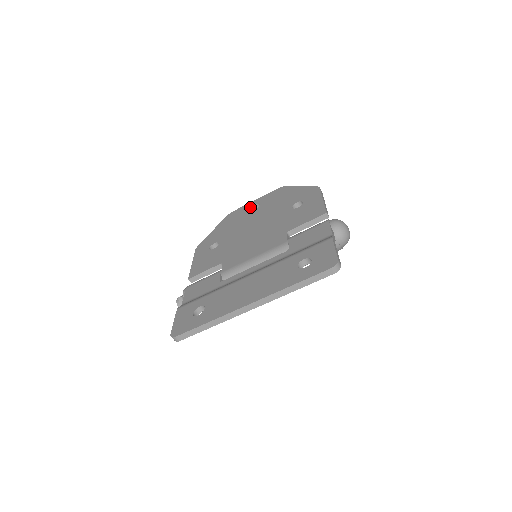
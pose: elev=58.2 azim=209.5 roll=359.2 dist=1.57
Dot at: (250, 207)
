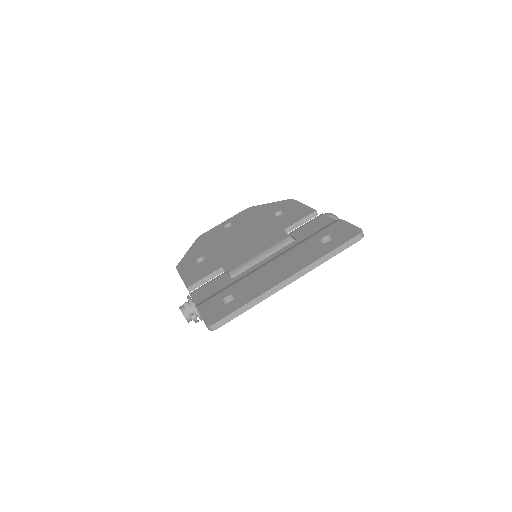
Dot at: (222, 227)
